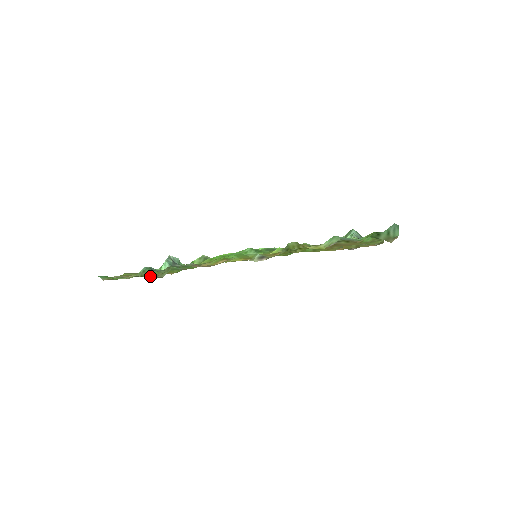
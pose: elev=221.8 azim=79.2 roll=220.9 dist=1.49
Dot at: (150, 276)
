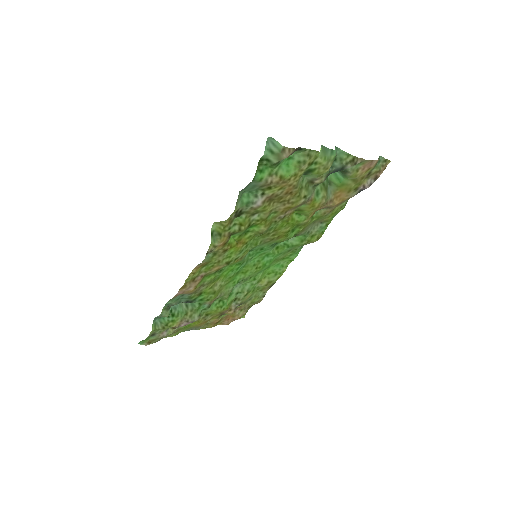
Dot at: (177, 324)
